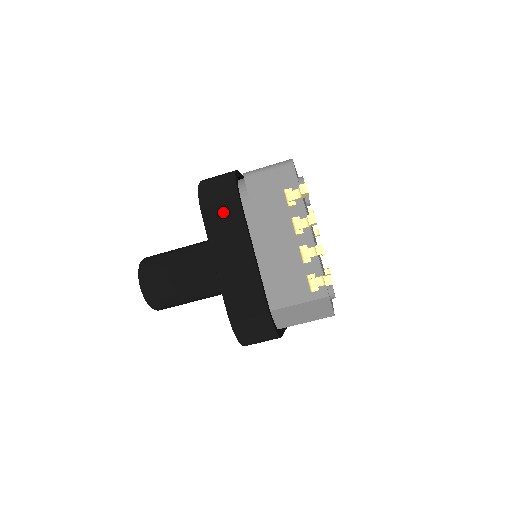
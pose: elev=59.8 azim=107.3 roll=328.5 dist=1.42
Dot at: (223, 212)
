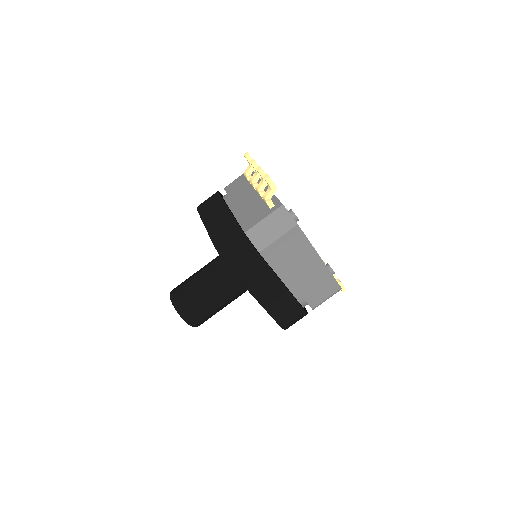
Dot at: (210, 202)
